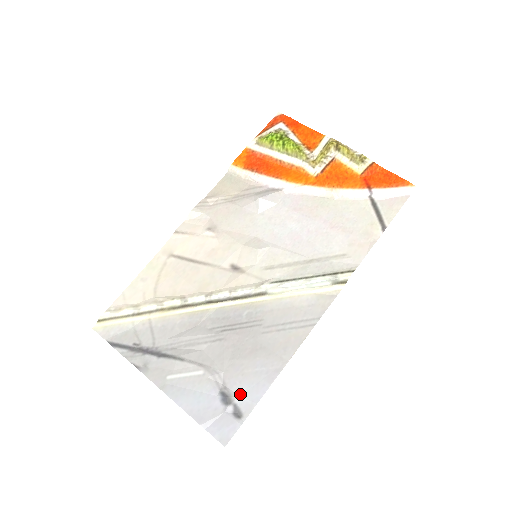
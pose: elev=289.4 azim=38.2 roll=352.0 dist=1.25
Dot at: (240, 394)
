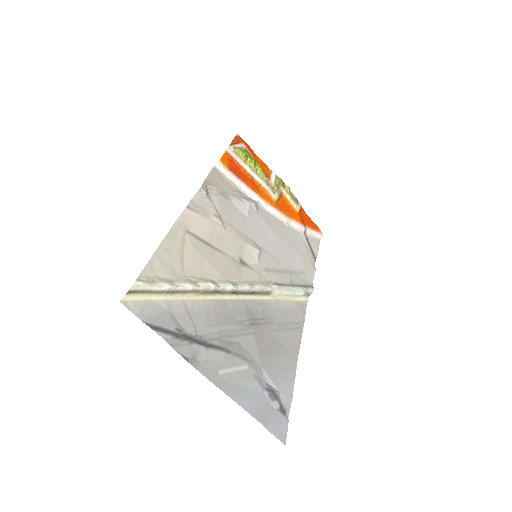
Dot at: (279, 389)
